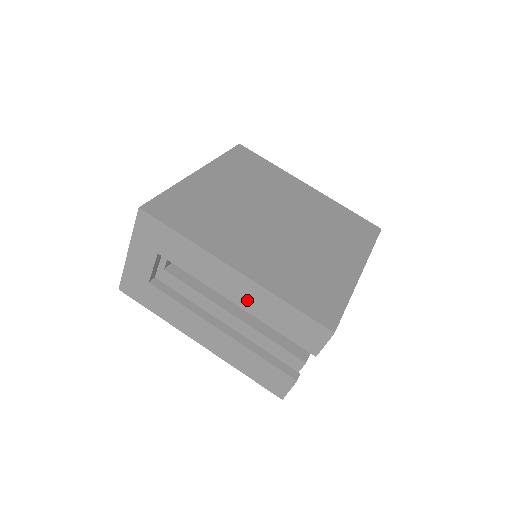
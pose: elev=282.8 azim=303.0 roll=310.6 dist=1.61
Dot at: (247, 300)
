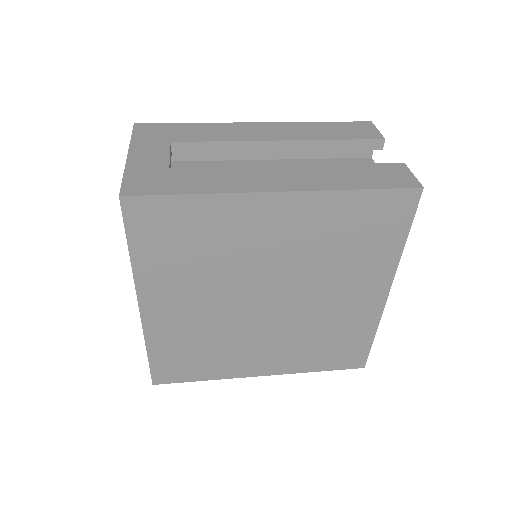
Dot at: (289, 134)
